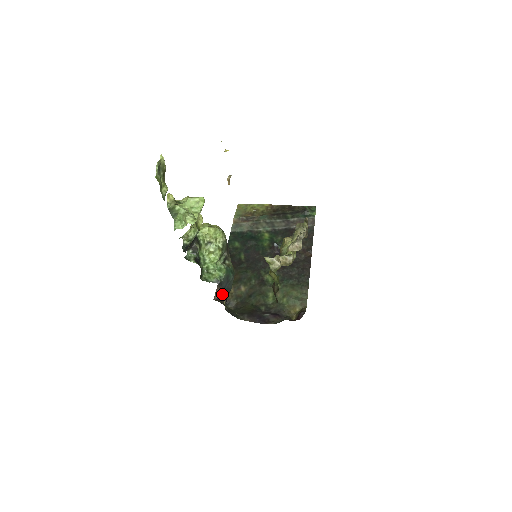
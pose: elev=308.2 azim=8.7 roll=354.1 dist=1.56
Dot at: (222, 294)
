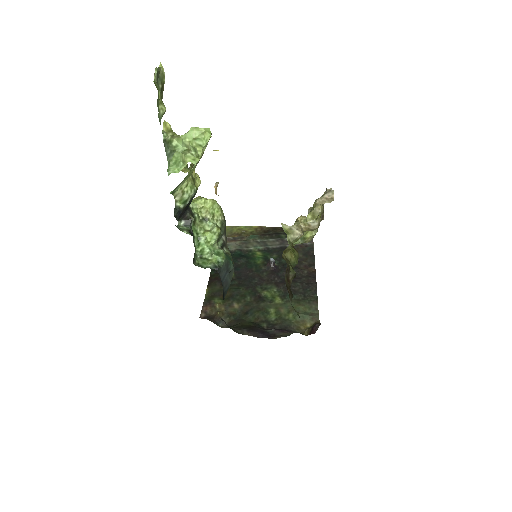
Dot at: (210, 312)
